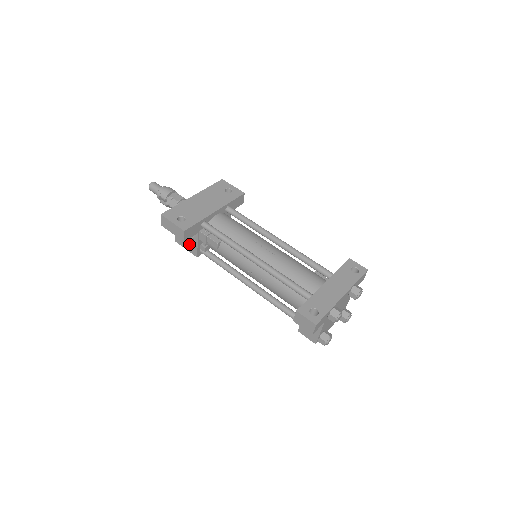
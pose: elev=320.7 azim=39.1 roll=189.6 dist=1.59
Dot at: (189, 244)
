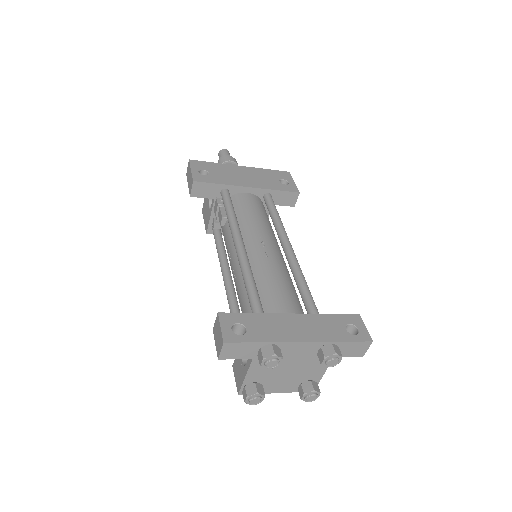
Dot at: (207, 215)
